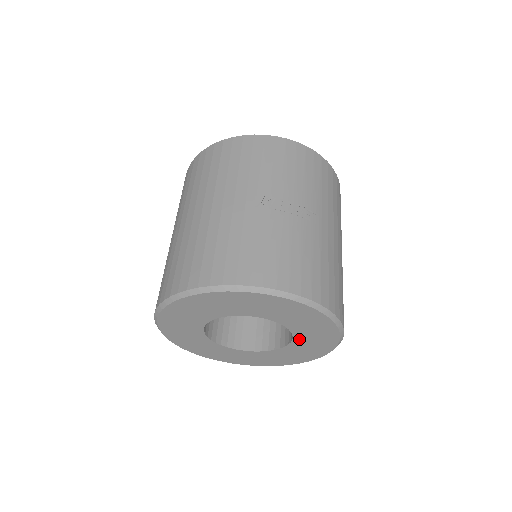
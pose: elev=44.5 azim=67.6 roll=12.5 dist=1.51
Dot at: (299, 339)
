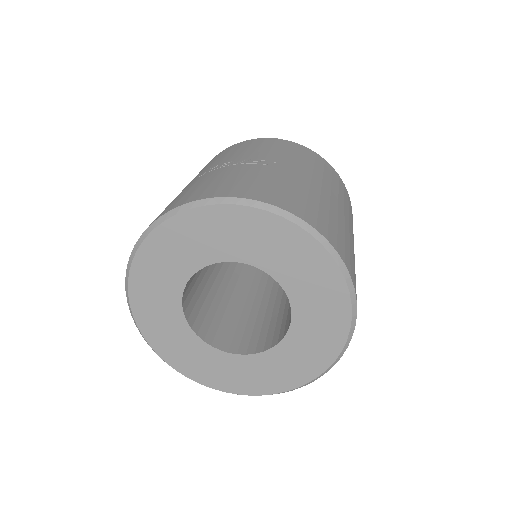
Dot at: (292, 288)
